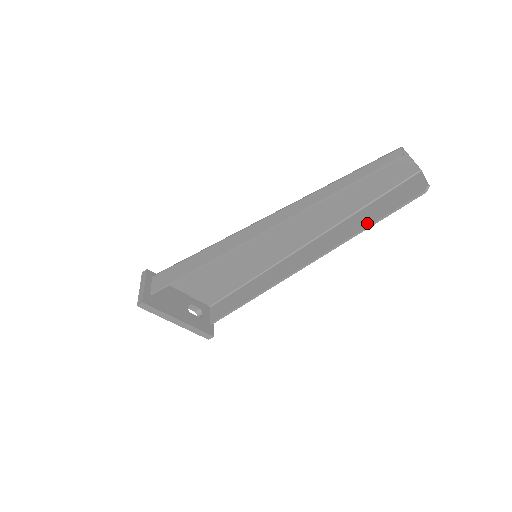
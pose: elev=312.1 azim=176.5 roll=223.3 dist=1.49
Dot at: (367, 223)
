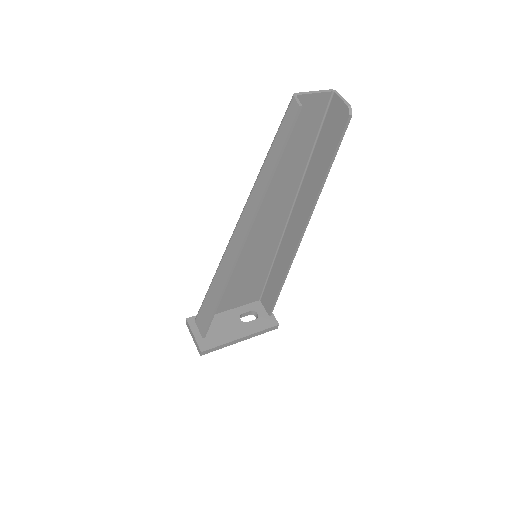
Dot at: (322, 174)
